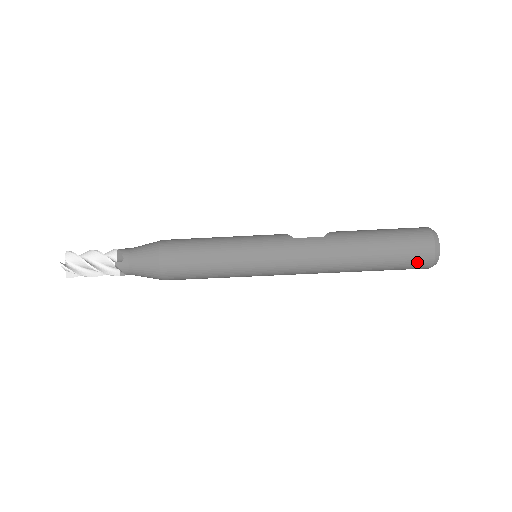
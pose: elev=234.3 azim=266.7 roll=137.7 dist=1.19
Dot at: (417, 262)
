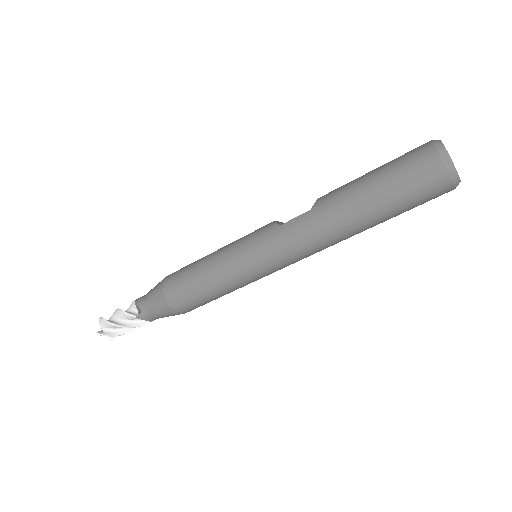
Dot at: (431, 192)
